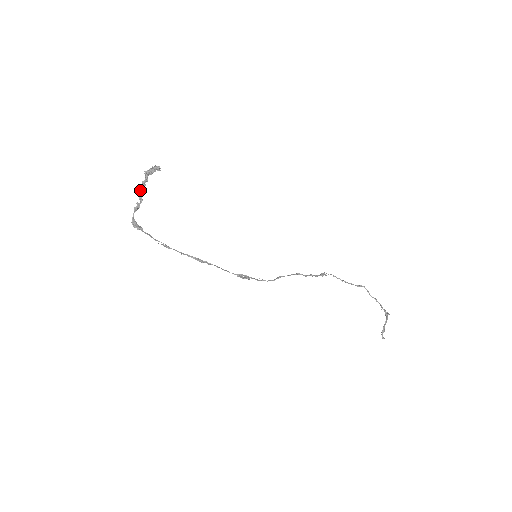
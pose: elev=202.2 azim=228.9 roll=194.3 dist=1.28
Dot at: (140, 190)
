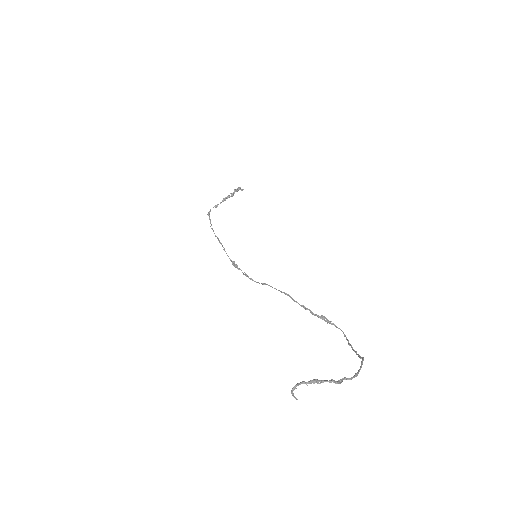
Dot at: (225, 198)
